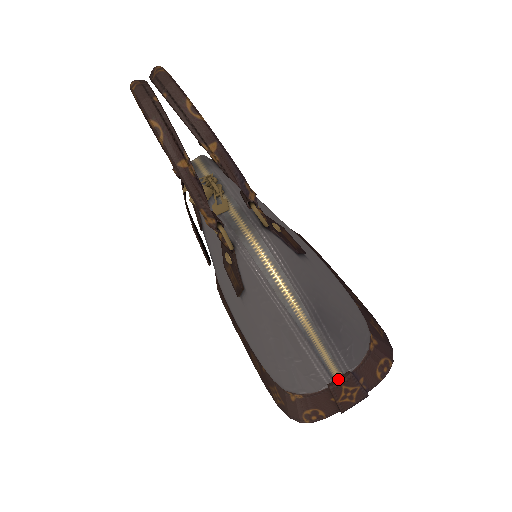
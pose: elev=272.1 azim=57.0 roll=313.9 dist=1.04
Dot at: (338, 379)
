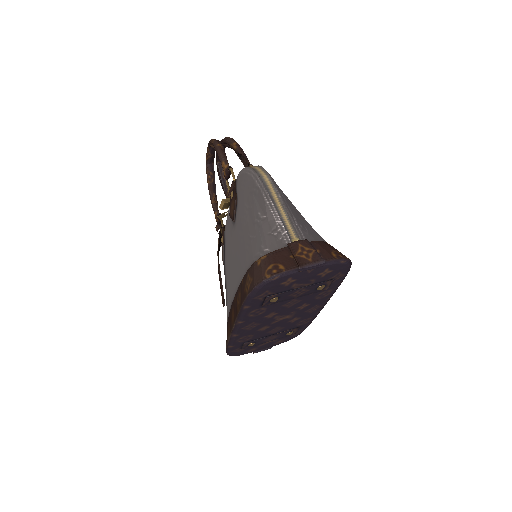
Dot at: (296, 242)
